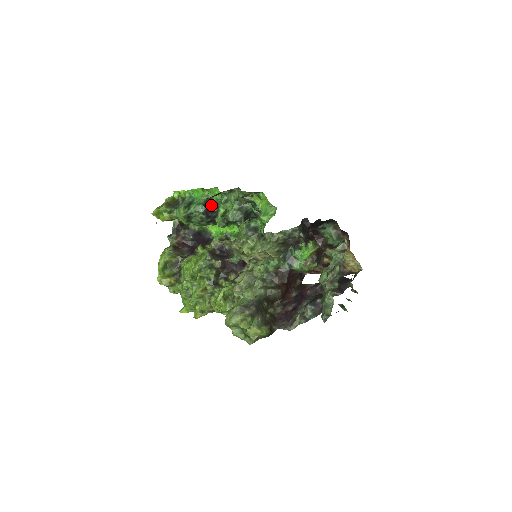
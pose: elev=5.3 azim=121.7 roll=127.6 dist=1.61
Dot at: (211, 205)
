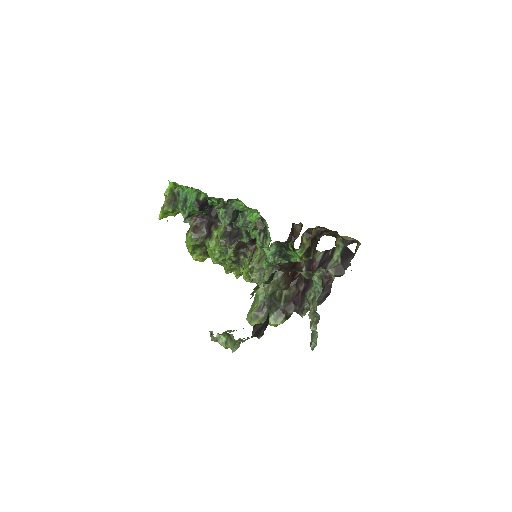
Dot at: (202, 202)
